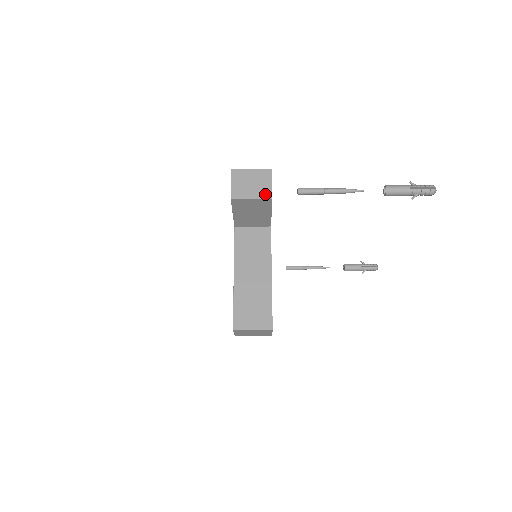
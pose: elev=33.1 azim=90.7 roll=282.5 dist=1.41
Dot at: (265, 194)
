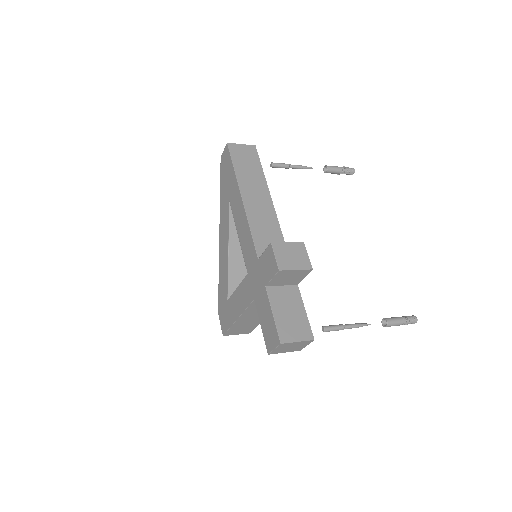
Dot at: (297, 350)
